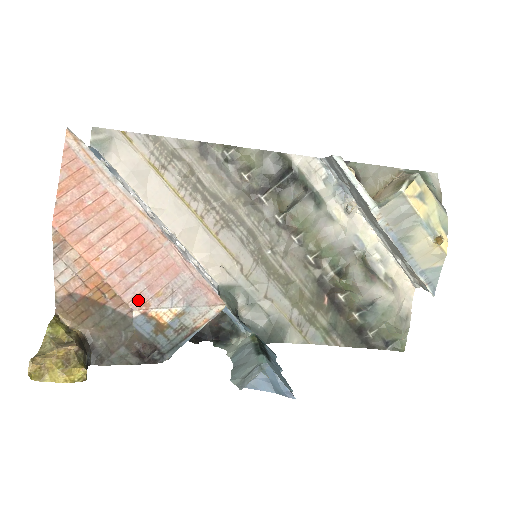
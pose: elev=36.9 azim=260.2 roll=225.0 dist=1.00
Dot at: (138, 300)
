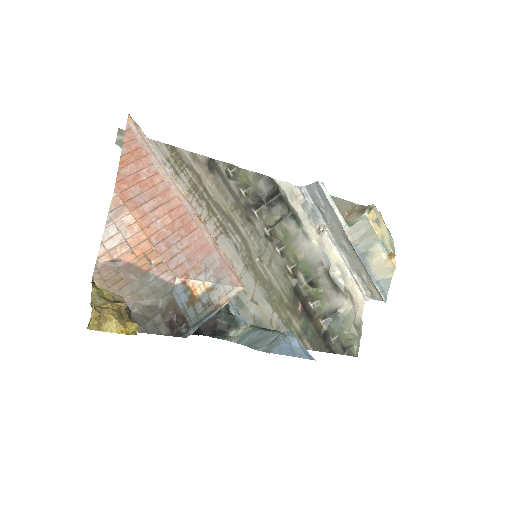
Dot at: (180, 269)
